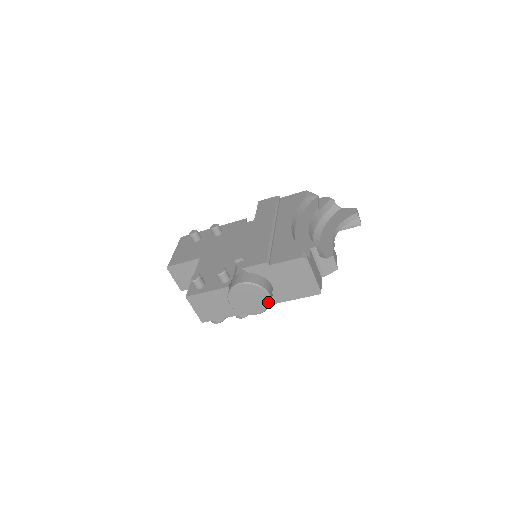
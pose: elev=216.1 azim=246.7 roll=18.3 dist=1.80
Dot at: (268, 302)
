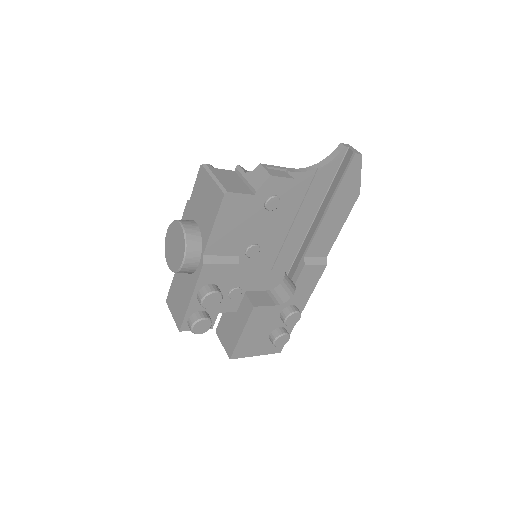
Dot at: (183, 235)
